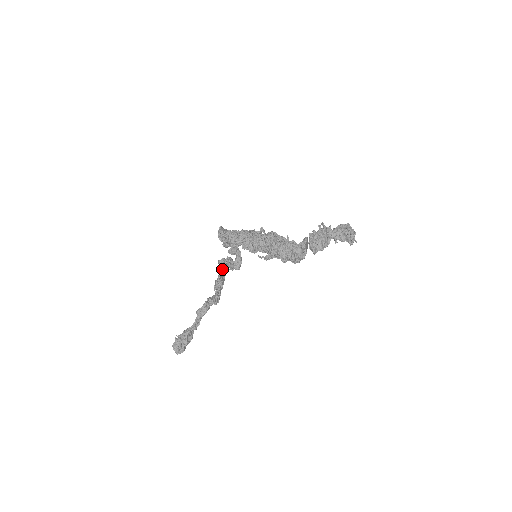
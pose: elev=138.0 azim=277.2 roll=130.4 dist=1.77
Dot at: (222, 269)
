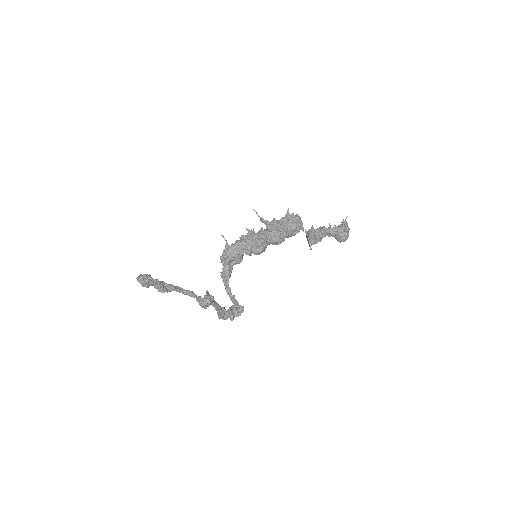
Dot at: (220, 307)
